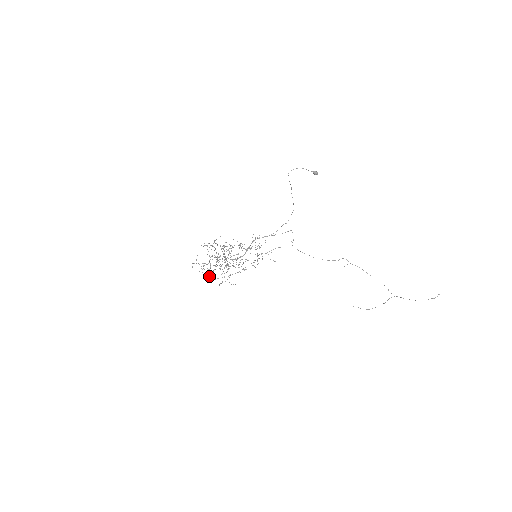
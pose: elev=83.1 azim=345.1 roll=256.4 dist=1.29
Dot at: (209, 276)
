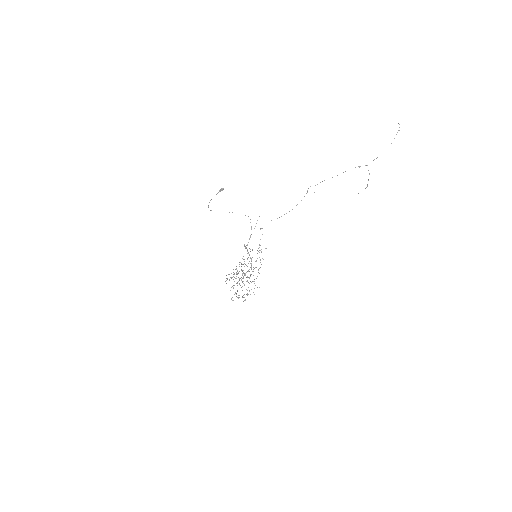
Dot at: occluded
